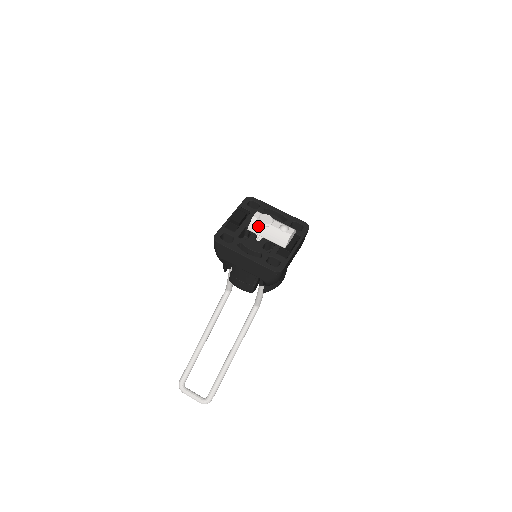
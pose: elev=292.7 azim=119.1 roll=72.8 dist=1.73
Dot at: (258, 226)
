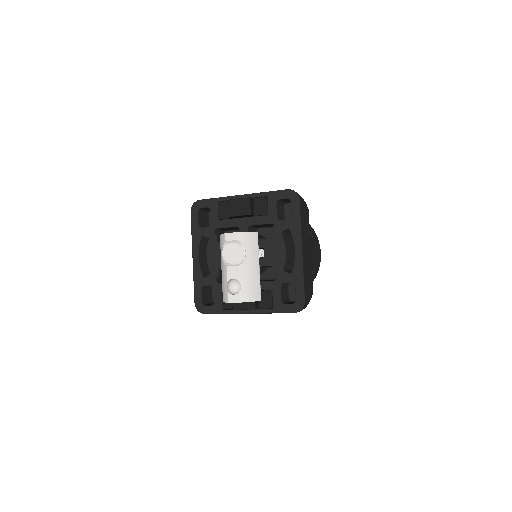
Dot at: (222, 248)
